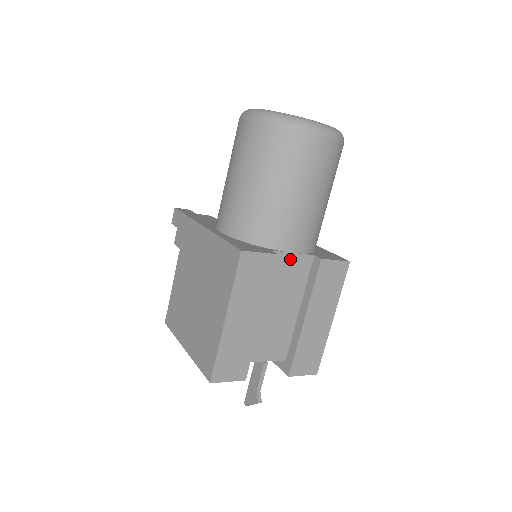
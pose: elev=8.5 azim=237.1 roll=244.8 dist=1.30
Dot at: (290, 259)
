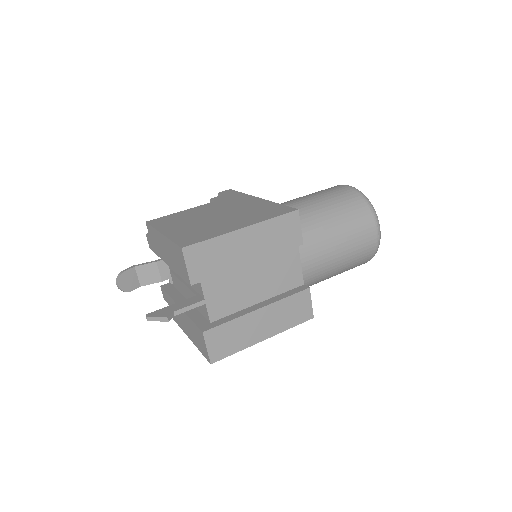
Dot at: (296, 263)
